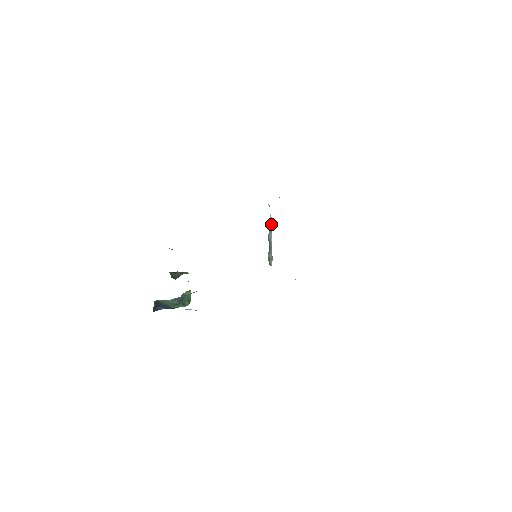
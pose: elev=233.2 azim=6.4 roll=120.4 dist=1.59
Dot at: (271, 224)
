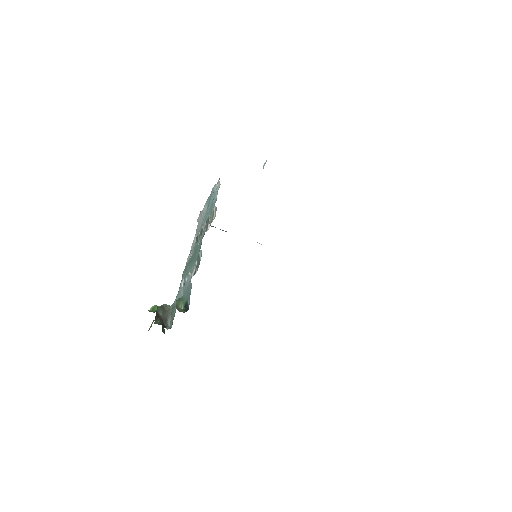
Dot at: occluded
